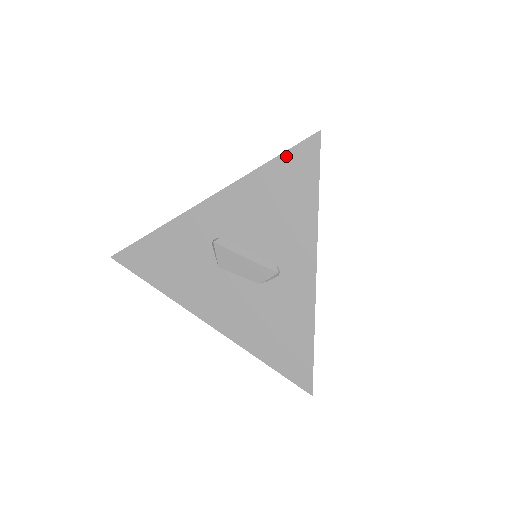
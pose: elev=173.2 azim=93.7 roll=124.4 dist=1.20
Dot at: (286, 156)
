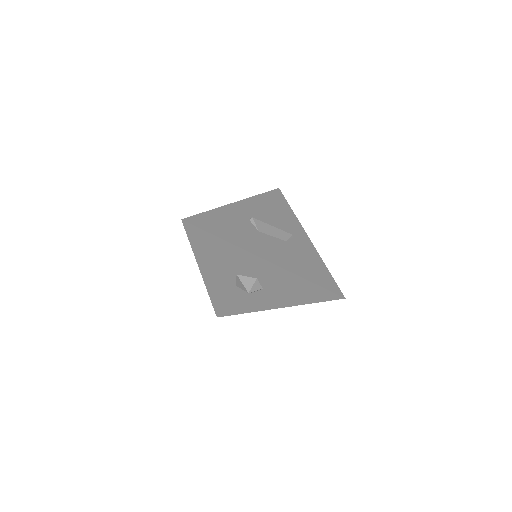
Dot at: (269, 193)
